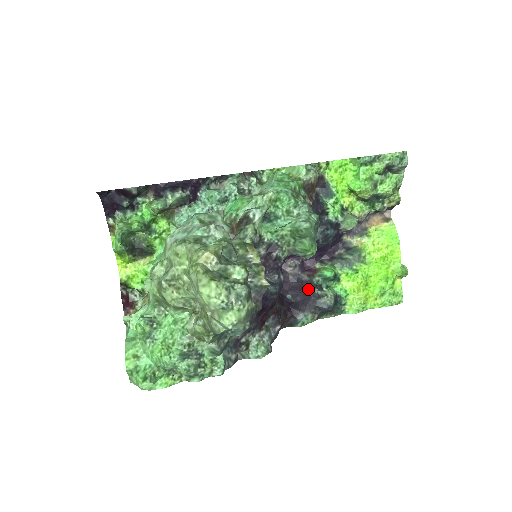
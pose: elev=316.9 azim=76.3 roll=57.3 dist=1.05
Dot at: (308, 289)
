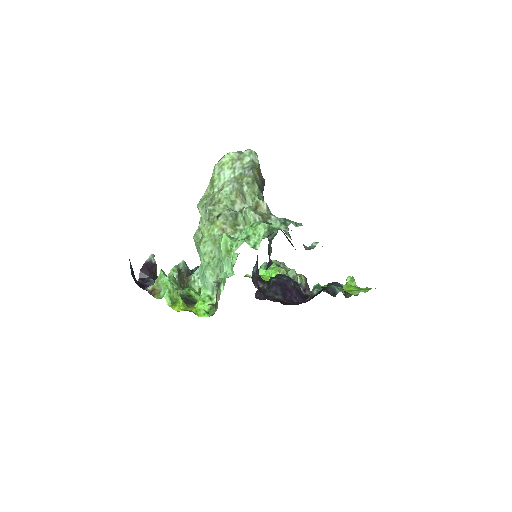
Dot at: occluded
